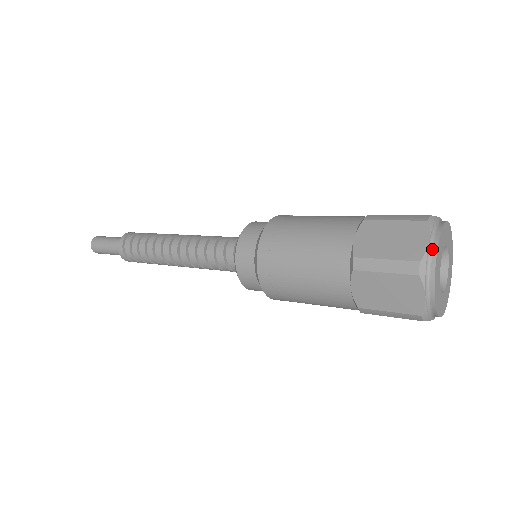
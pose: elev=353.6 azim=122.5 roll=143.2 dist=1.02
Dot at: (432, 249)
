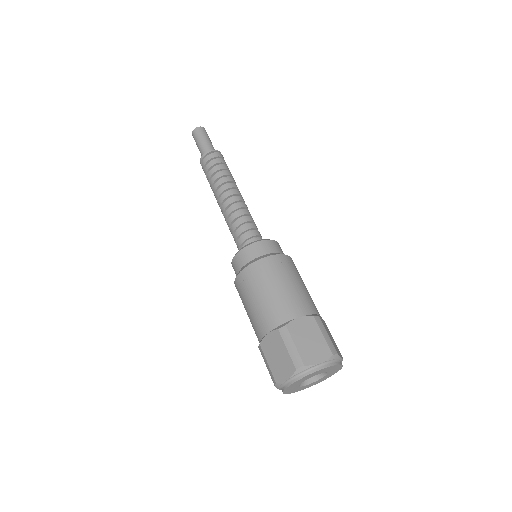
Dot at: occluded
